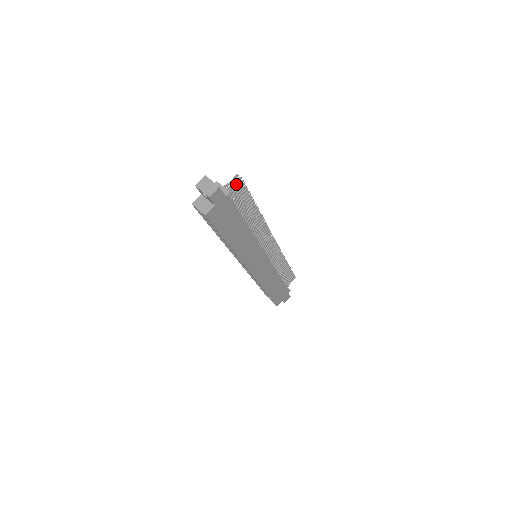
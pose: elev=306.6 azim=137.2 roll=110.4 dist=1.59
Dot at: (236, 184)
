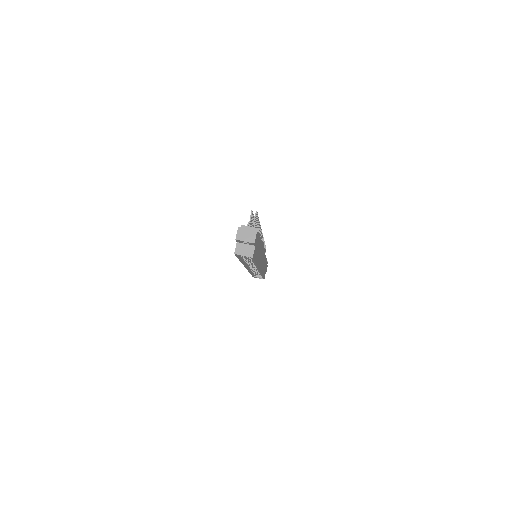
Dot at: occluded
